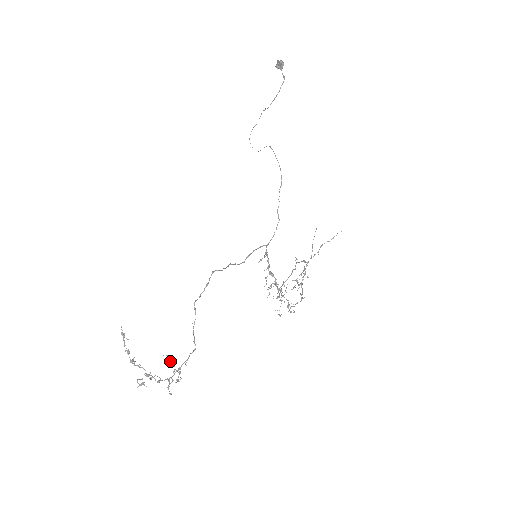
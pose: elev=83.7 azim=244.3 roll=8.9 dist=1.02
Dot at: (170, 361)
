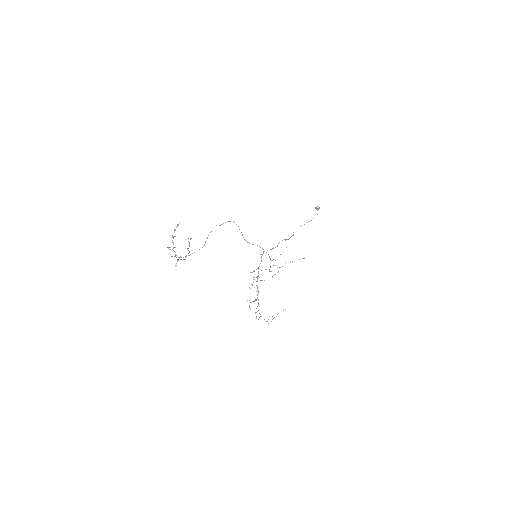
Dot at: occluded
